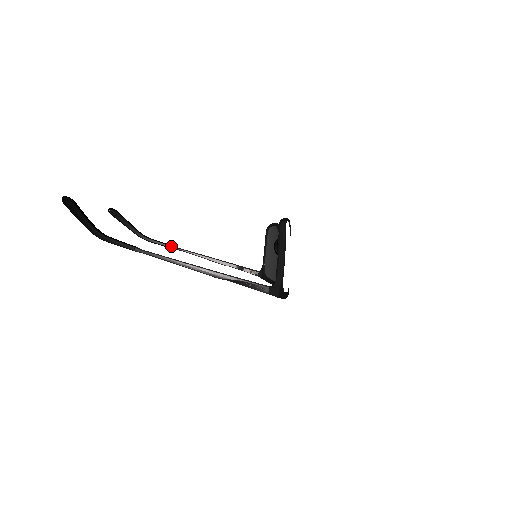
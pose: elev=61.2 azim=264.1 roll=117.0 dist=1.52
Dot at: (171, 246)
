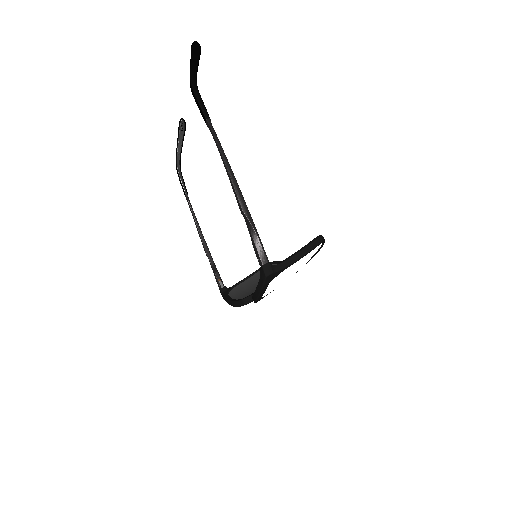
Dot at: occluded
